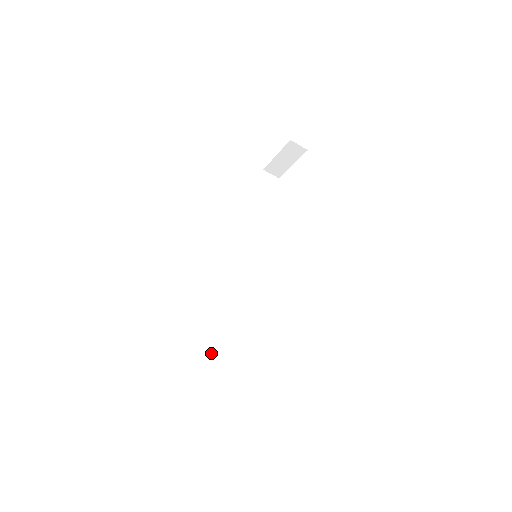
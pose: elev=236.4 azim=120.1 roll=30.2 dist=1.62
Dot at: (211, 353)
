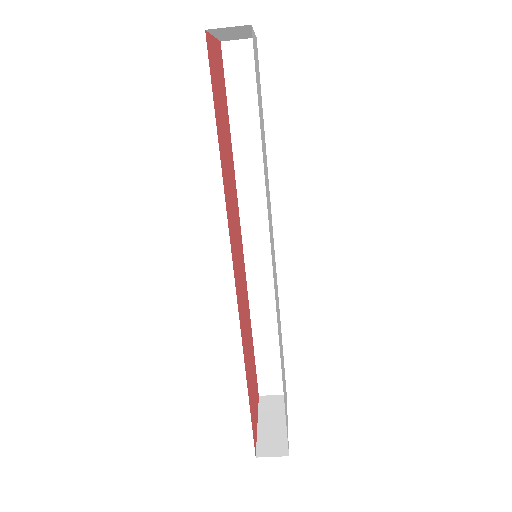
Dot at: (263, 361)
